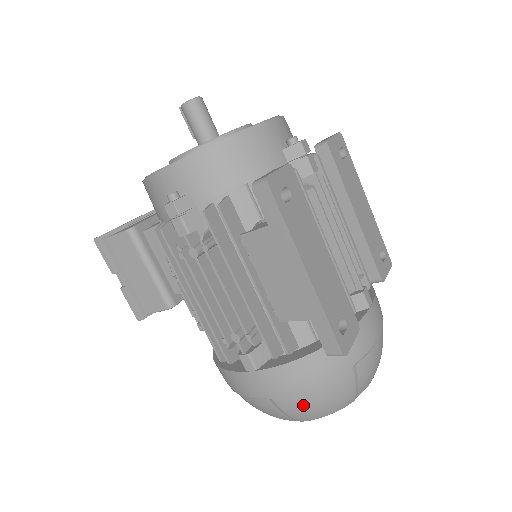
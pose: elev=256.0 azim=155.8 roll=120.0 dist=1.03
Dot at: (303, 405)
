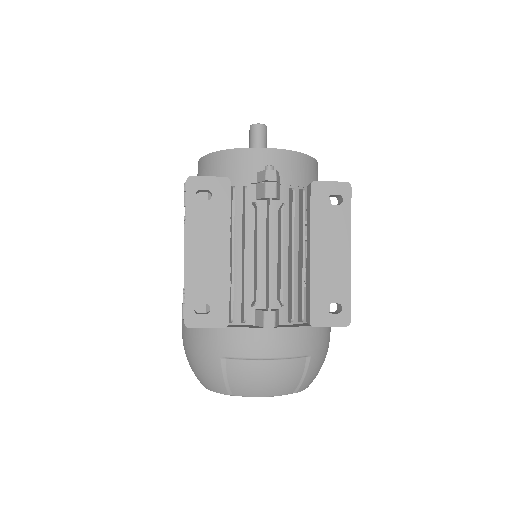
Dot at: (192, 363)
